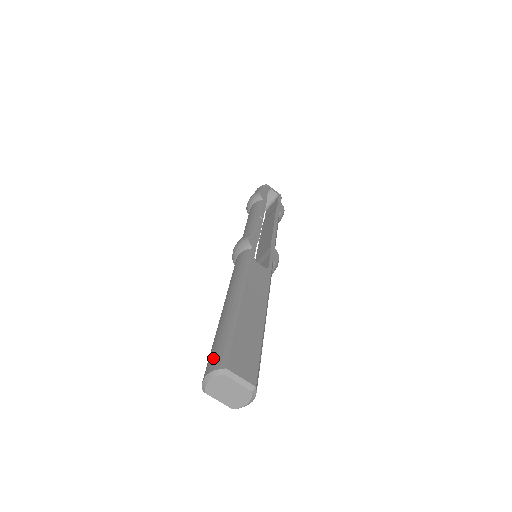
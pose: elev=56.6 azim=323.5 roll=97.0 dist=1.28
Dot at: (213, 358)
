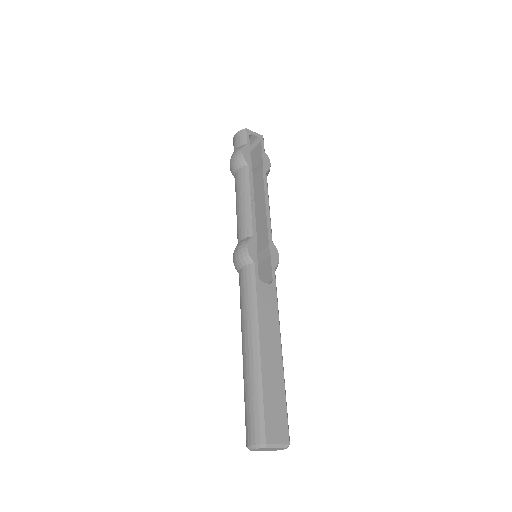
Dot at: (251, 427)
